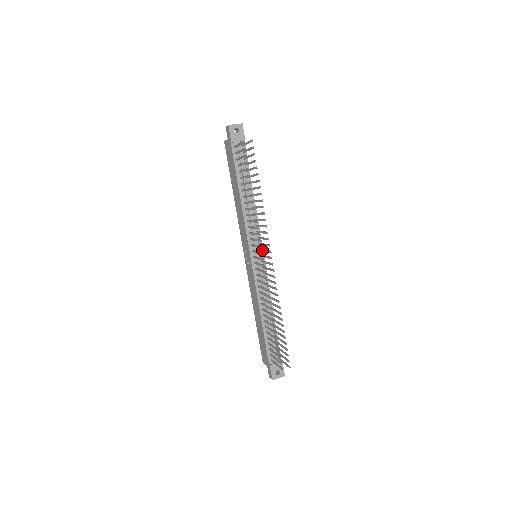
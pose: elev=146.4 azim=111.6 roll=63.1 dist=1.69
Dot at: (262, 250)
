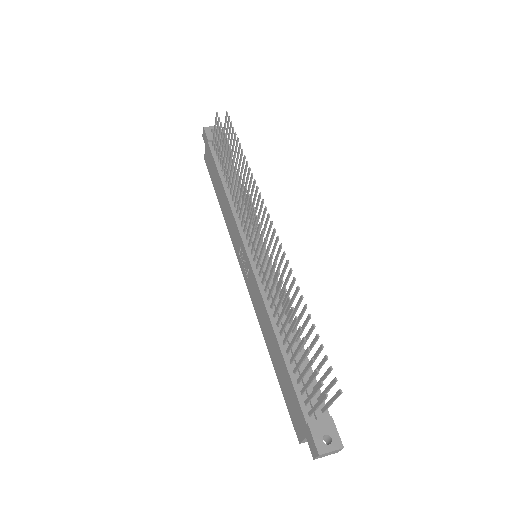
Dot at: occluded
